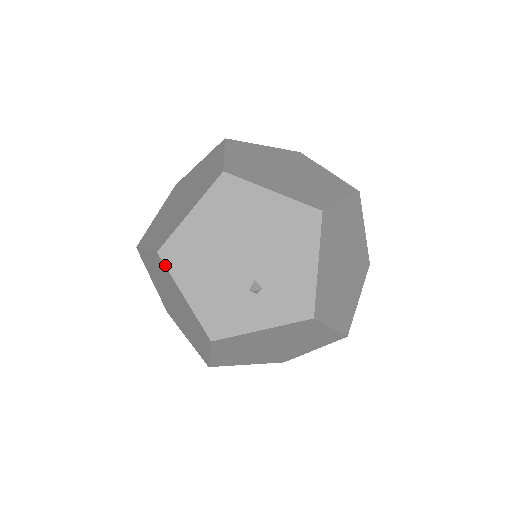
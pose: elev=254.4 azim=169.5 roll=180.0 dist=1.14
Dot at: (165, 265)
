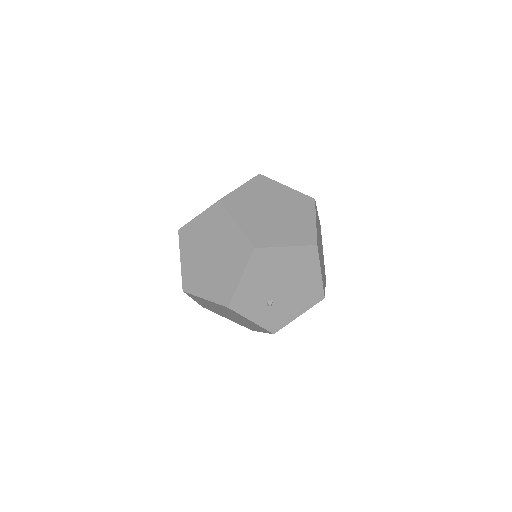
Dot at: (250, 257)
